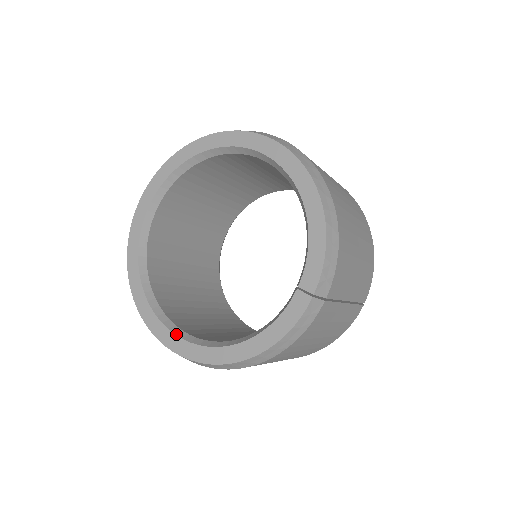
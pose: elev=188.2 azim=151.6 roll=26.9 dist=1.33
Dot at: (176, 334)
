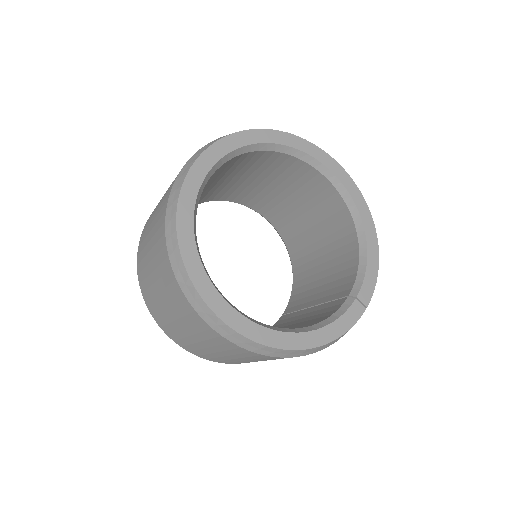
Dot at: (234, 307)
